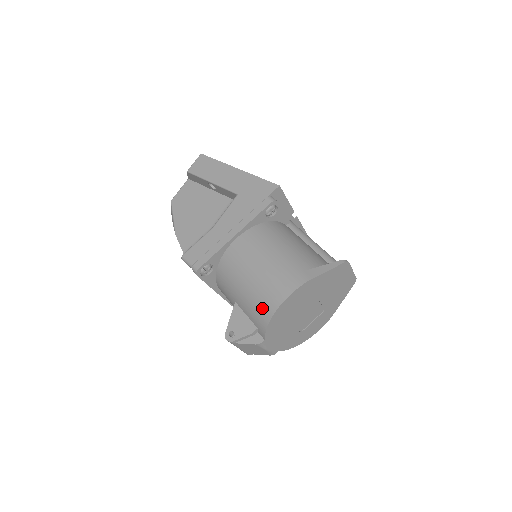
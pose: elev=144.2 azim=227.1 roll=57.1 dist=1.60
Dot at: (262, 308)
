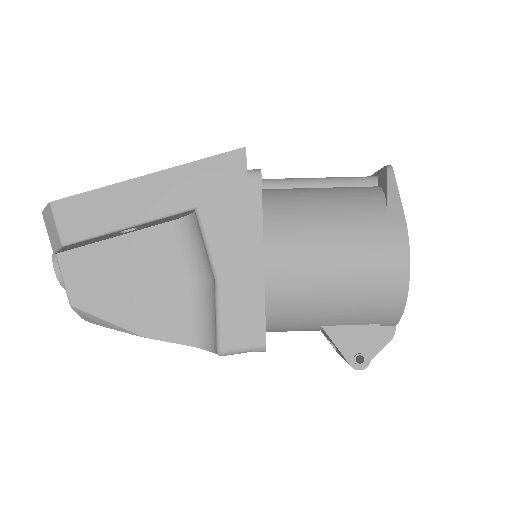
Dot at: (384, 302)
